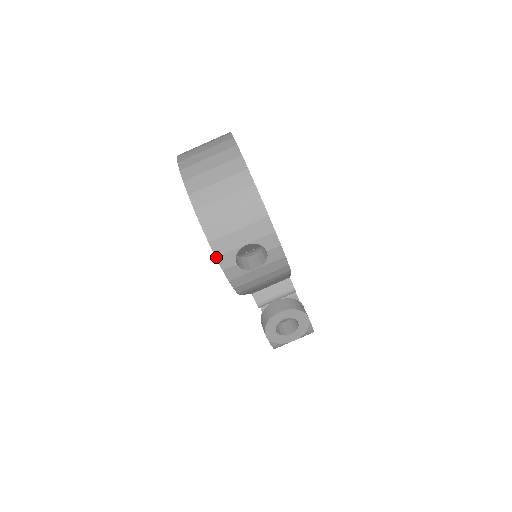
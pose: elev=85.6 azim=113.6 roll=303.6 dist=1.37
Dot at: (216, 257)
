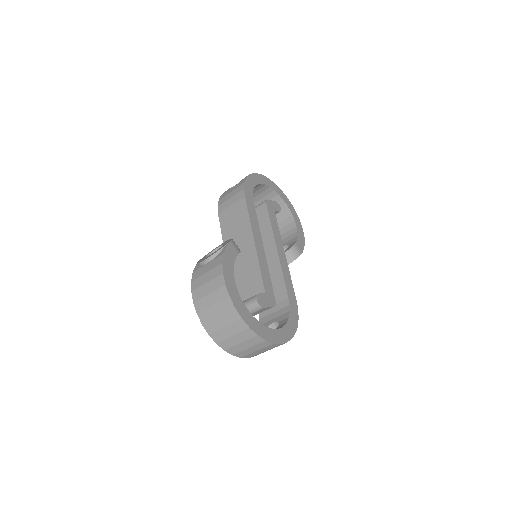
Dot at: occluded
